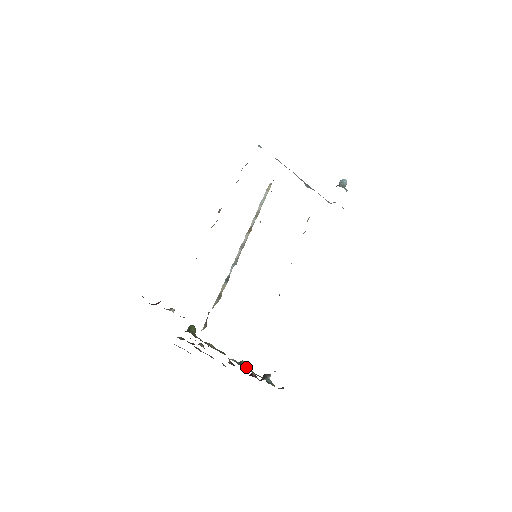
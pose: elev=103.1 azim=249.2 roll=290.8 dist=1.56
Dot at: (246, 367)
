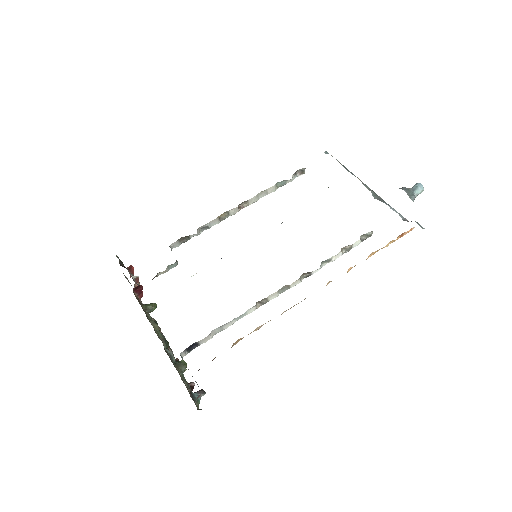
Dot at: (179, 366)
